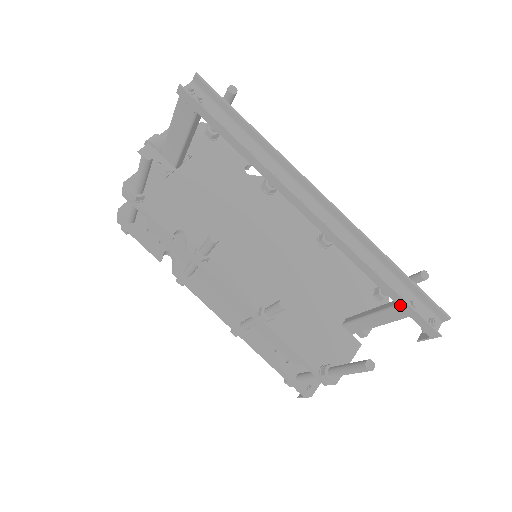
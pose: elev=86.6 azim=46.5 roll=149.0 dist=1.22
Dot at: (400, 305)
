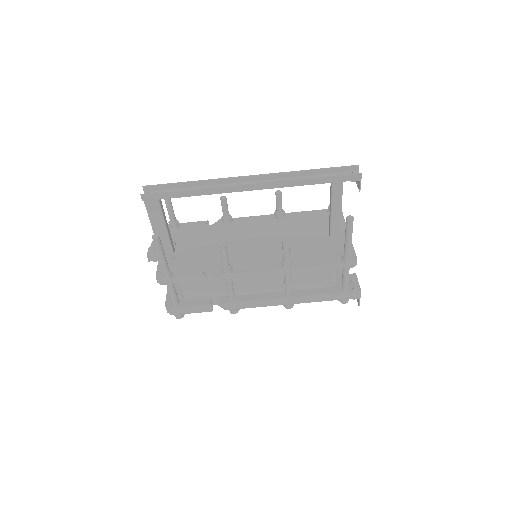
Dot at: (331, 181)
